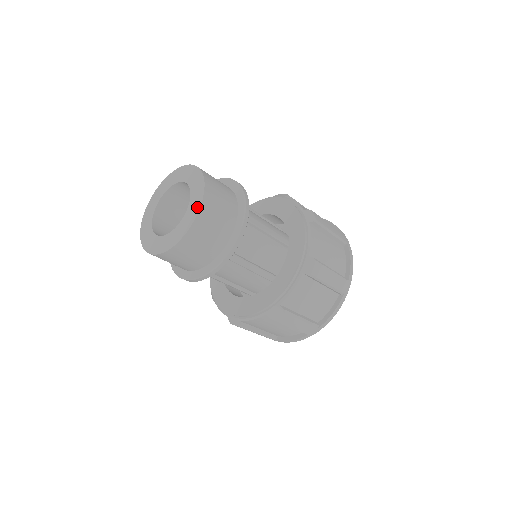
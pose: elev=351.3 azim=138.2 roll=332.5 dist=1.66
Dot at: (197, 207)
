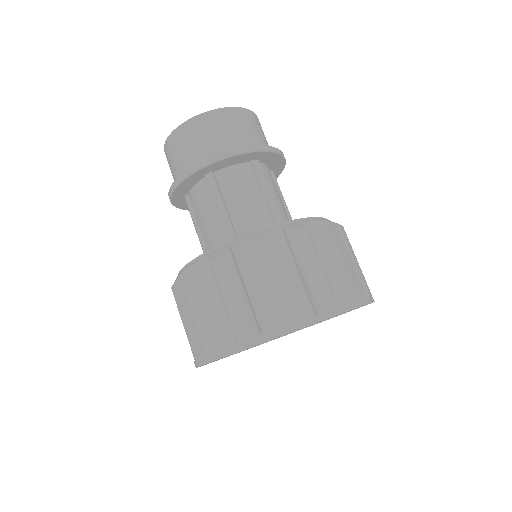
Dot at: occluded
